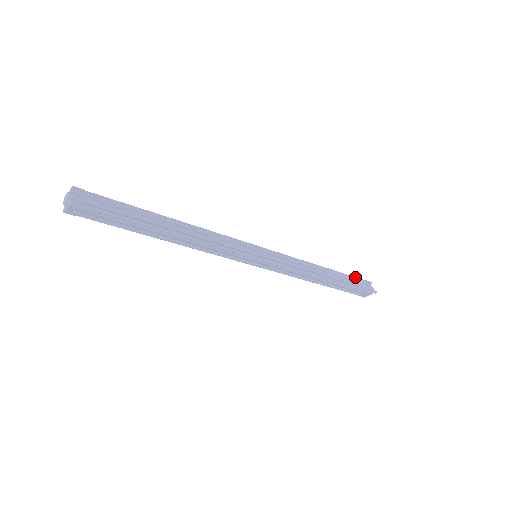
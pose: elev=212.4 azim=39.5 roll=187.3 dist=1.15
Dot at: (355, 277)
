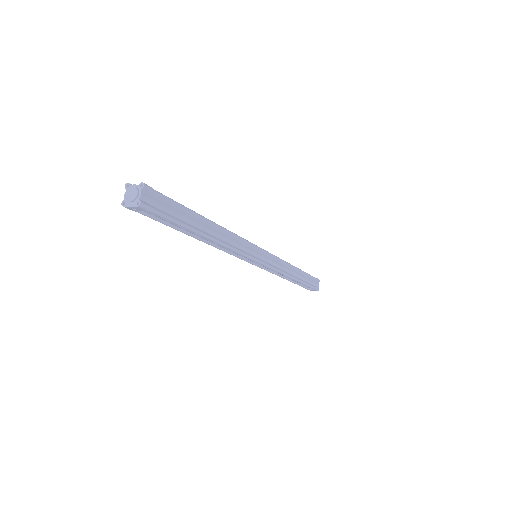
Dot at: (312, 276)
